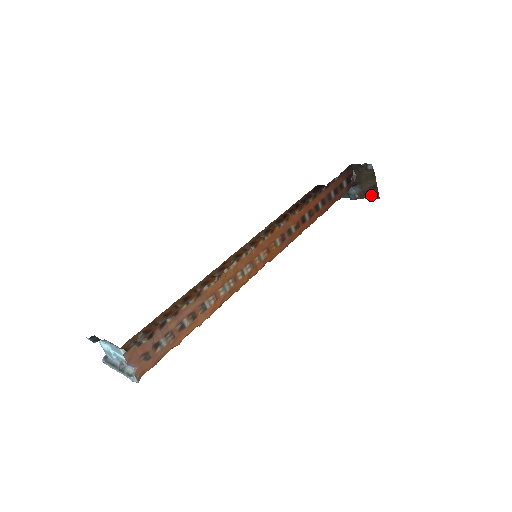
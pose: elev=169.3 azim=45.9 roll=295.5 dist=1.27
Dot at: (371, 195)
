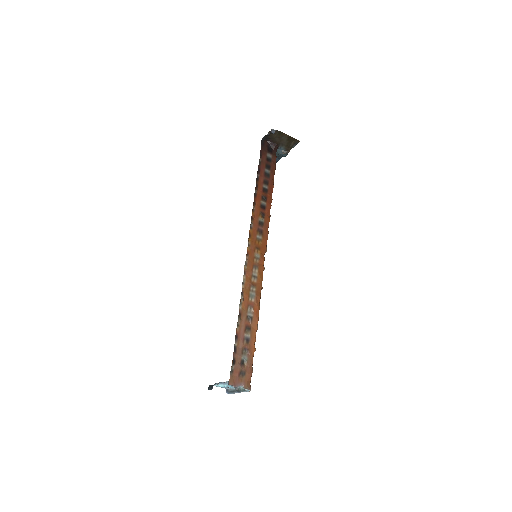
Dot at: (293, 144)
